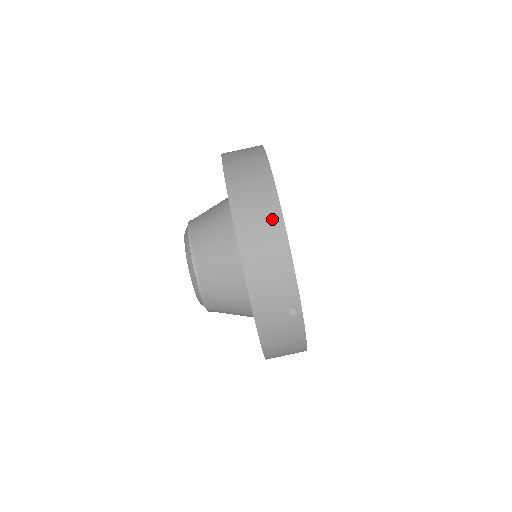
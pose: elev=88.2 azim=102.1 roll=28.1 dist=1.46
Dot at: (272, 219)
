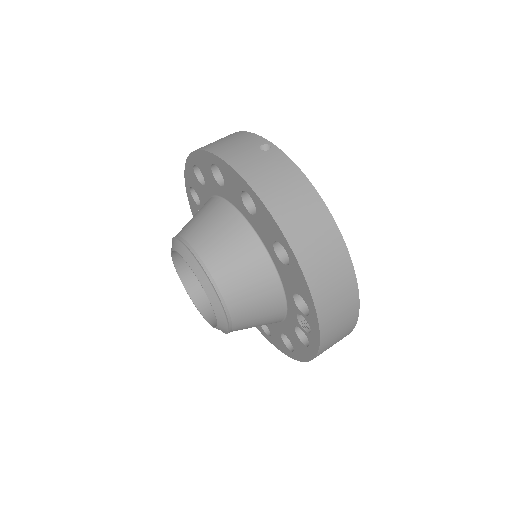
Dot at: occluded
